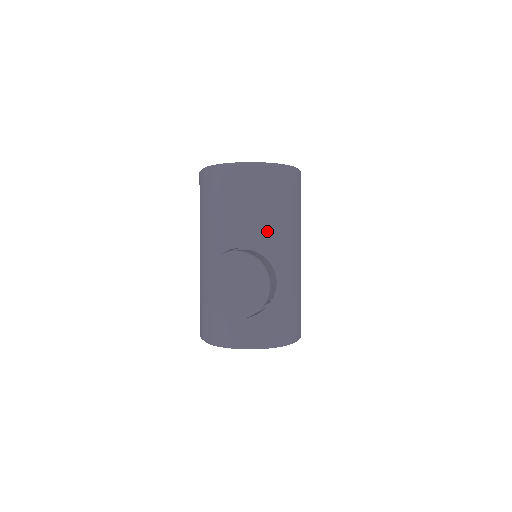
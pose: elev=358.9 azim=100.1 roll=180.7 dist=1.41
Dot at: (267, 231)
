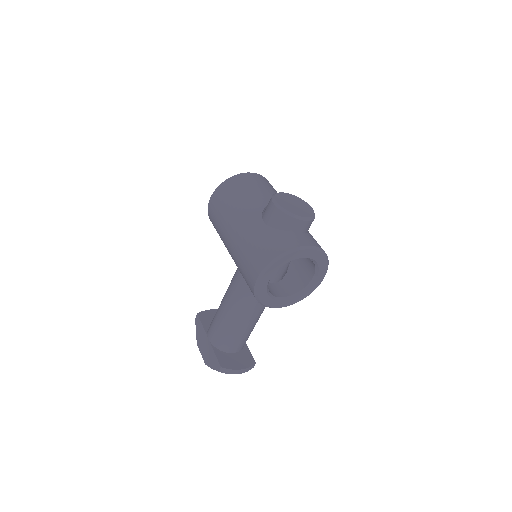
Dot at: occluded
